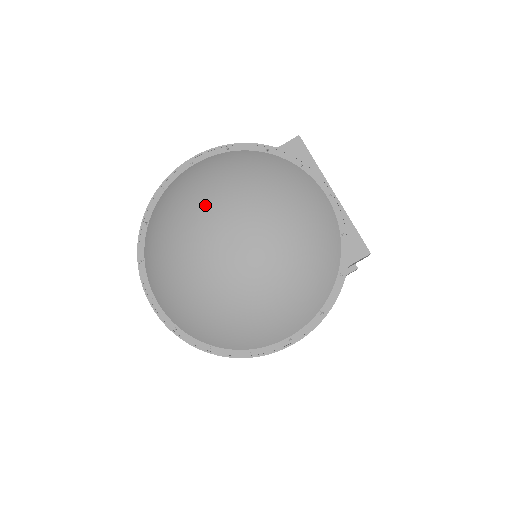
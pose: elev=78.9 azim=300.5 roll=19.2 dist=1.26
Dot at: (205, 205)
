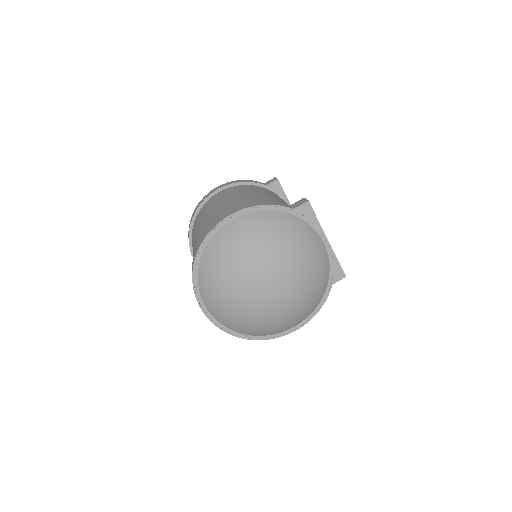
Dot at: (253, 262)
